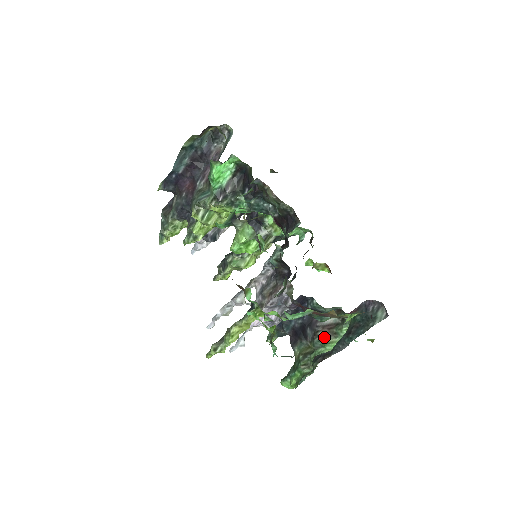
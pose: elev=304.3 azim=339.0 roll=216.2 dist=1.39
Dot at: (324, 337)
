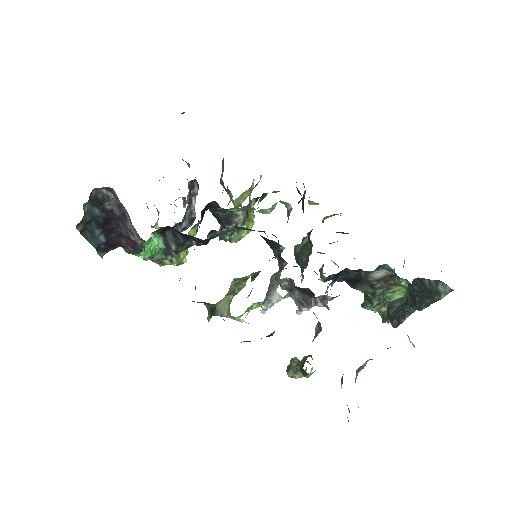
Dot at: (384, 289)
